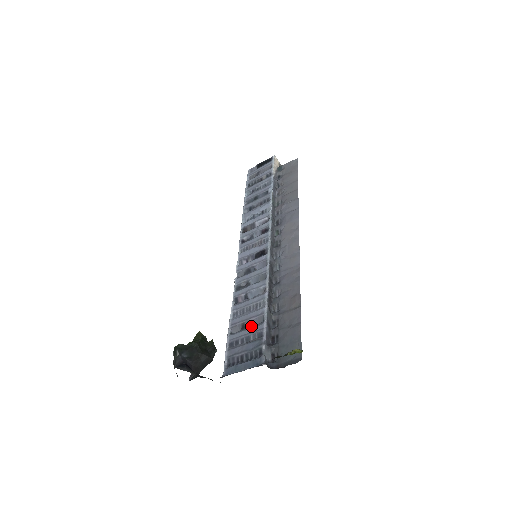
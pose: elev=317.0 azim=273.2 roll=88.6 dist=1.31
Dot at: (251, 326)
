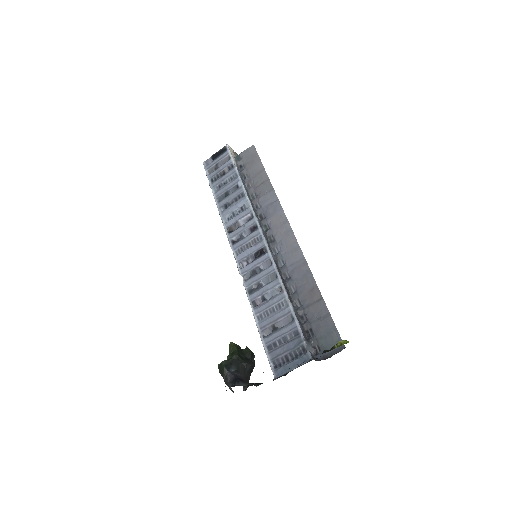
Dot at: (281, 326)
